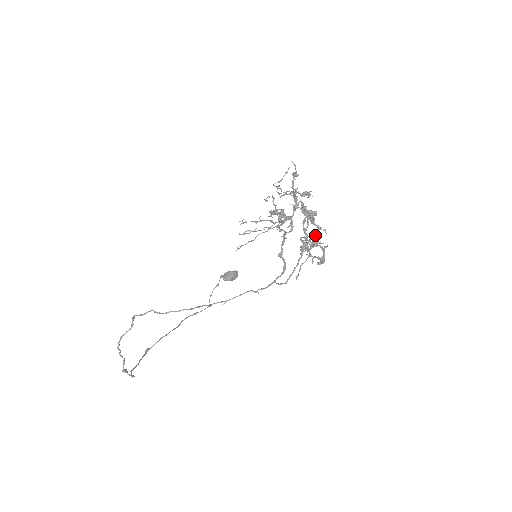
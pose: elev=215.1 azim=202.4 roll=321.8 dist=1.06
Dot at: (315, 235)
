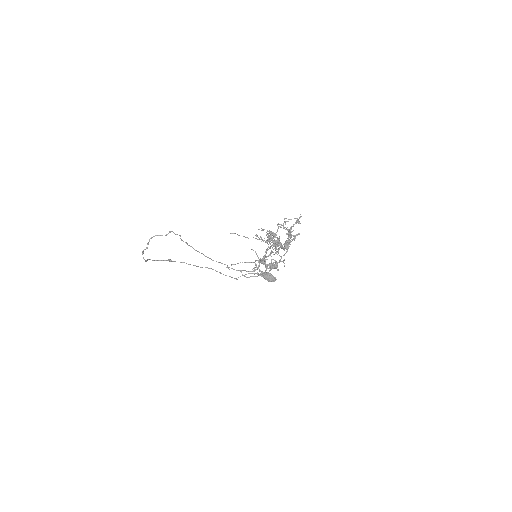
Dot at: (278, 262)
